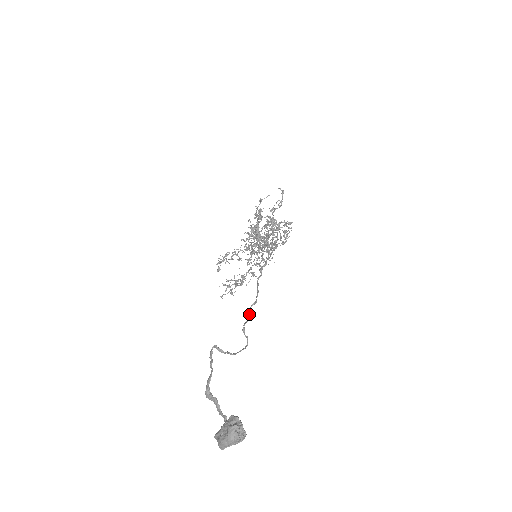
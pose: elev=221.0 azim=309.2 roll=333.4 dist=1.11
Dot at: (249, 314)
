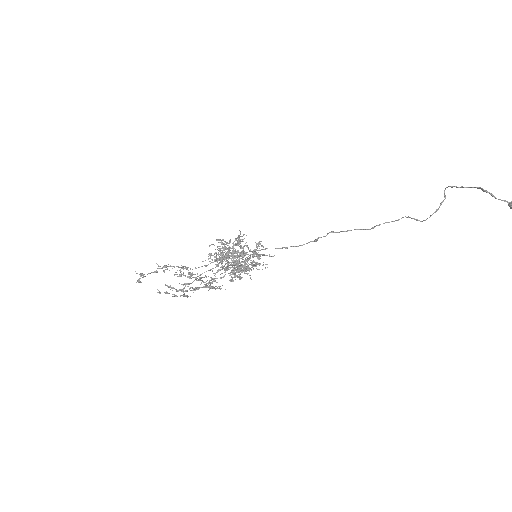
Dot at: occluded
